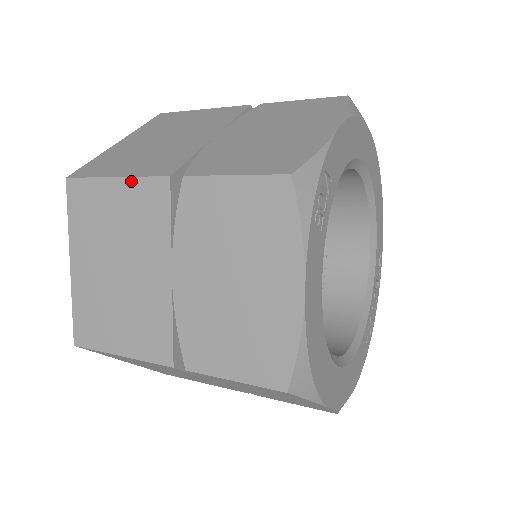
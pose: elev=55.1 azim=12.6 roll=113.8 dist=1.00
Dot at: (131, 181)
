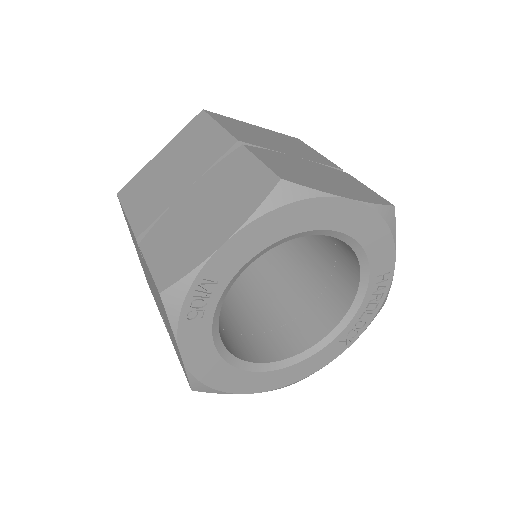
Dot at: (129, 224)
